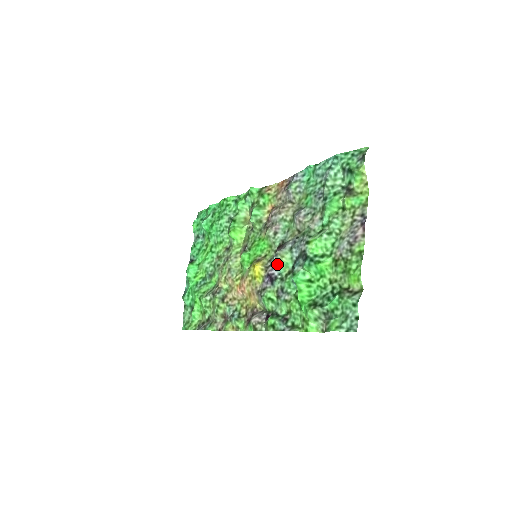
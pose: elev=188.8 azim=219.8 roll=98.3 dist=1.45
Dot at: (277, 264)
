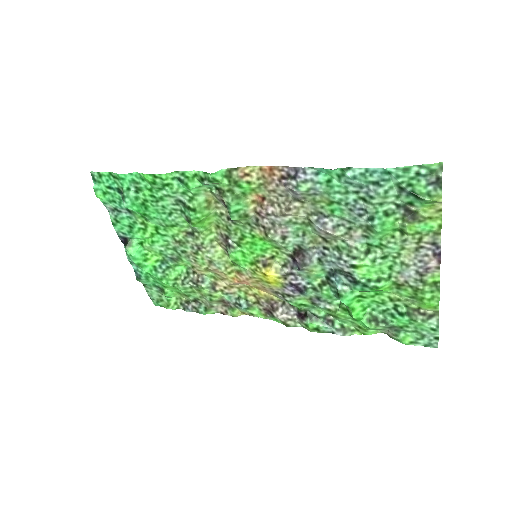
Dot at: (303, 276)
